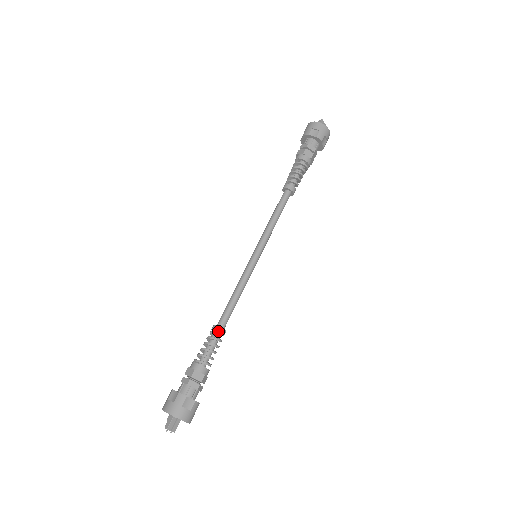
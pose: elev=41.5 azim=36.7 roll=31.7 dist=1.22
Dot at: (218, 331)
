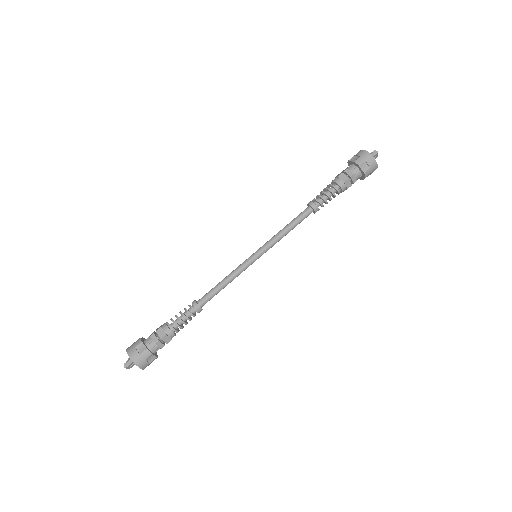
Dot at: (197, 310)
